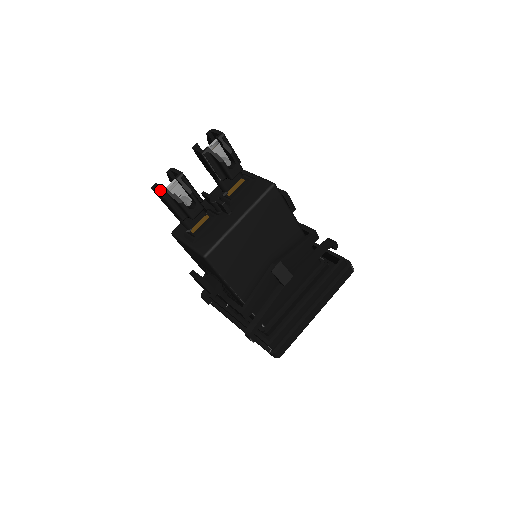
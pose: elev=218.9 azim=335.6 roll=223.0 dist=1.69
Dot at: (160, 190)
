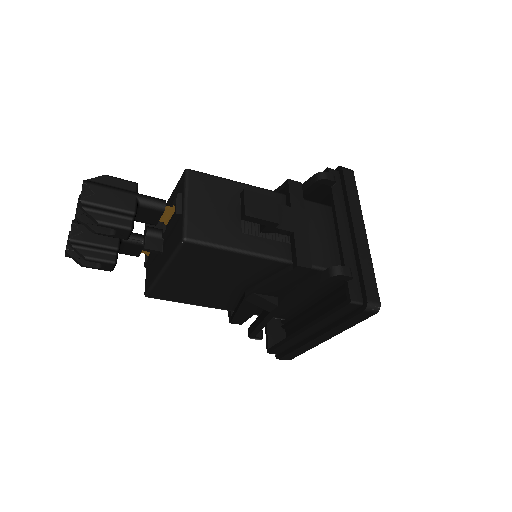
Dot at: occluded
